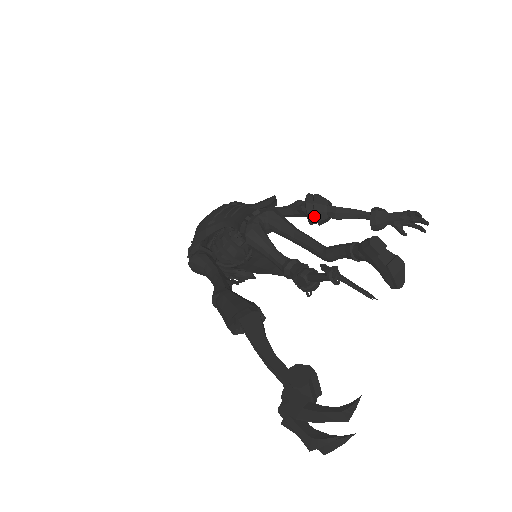
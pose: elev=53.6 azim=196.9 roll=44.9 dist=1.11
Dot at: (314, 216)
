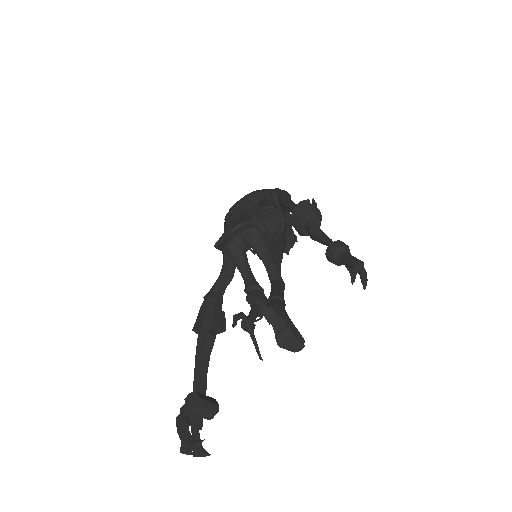
Dot at: (298, 230)
